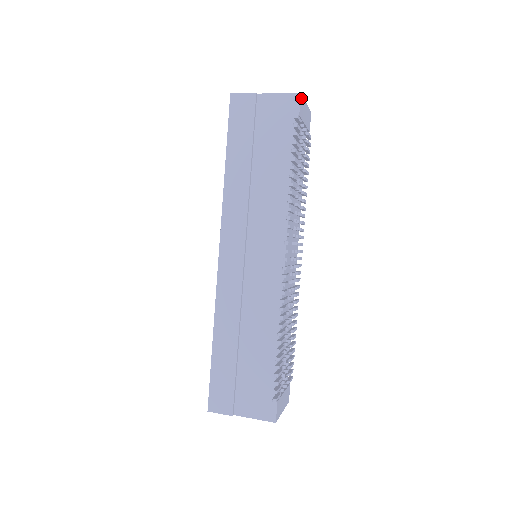
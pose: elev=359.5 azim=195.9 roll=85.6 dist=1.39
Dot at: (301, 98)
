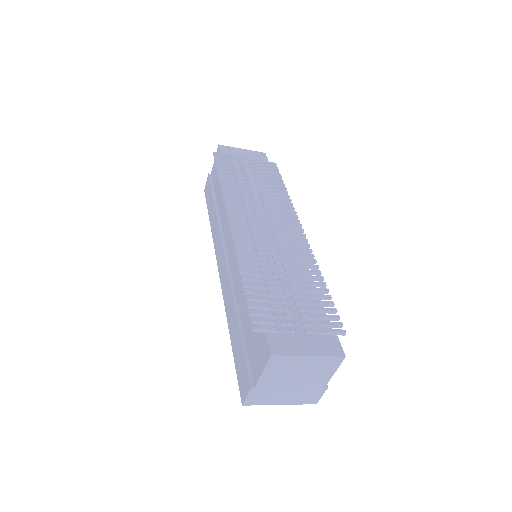
Dot at: (222, 147)
